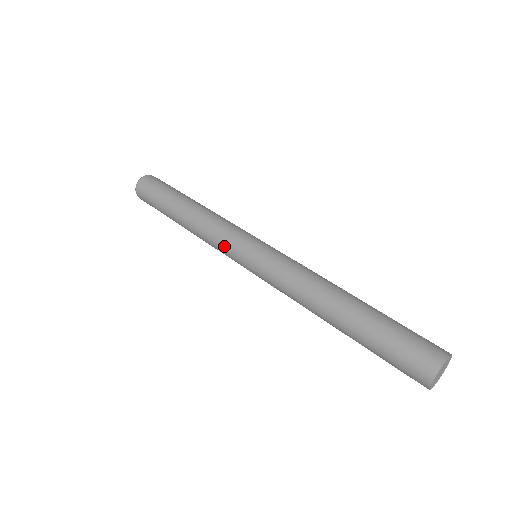
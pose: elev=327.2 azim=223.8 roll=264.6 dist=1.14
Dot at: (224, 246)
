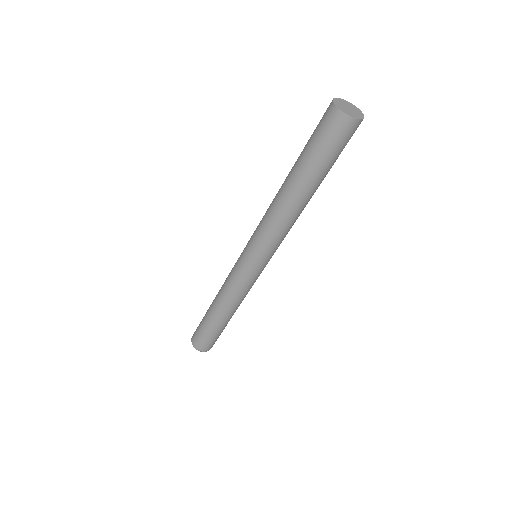
Dot at: (233, 269)
